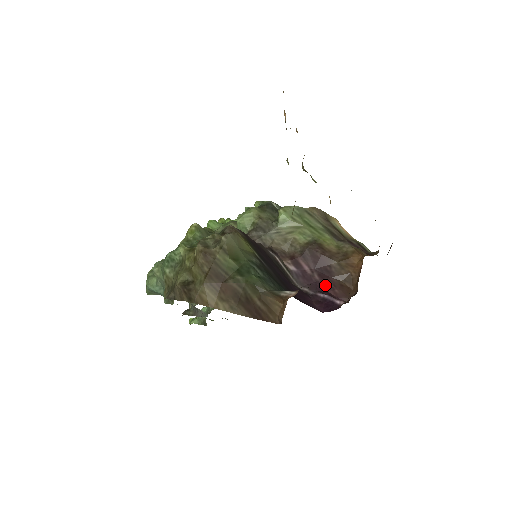
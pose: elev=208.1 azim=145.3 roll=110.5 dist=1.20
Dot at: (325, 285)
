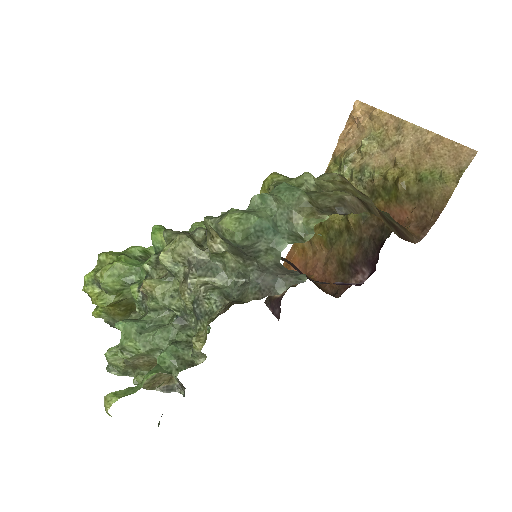
Dot at: occluded
